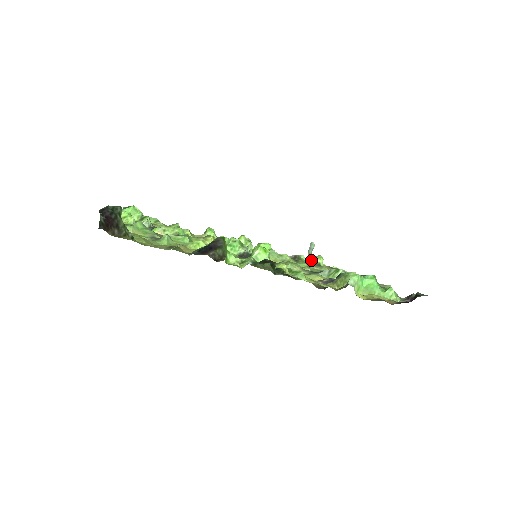
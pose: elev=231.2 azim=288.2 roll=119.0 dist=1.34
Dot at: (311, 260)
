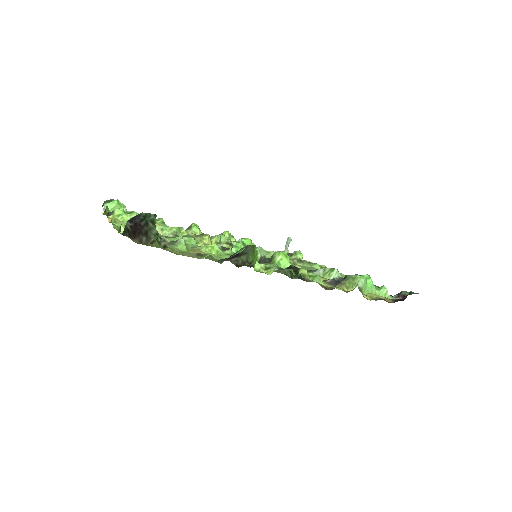
Dot at: (291, 255)
